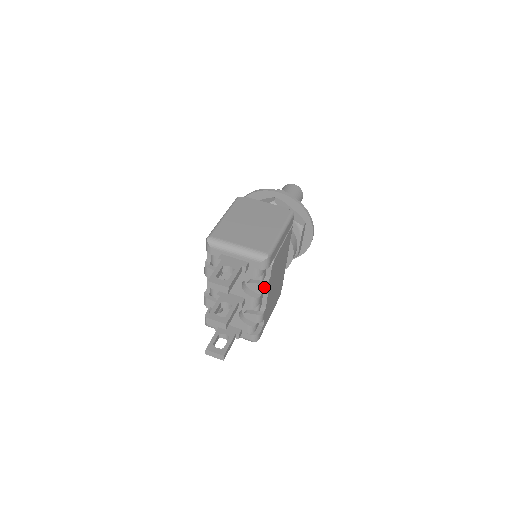
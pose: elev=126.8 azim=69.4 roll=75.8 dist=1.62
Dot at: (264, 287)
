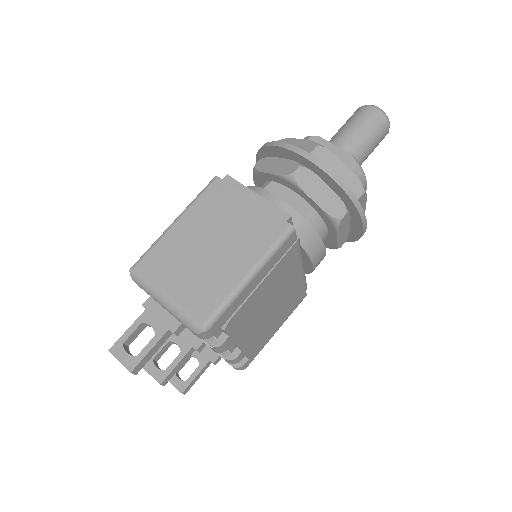
Dot at: (218, 348)
